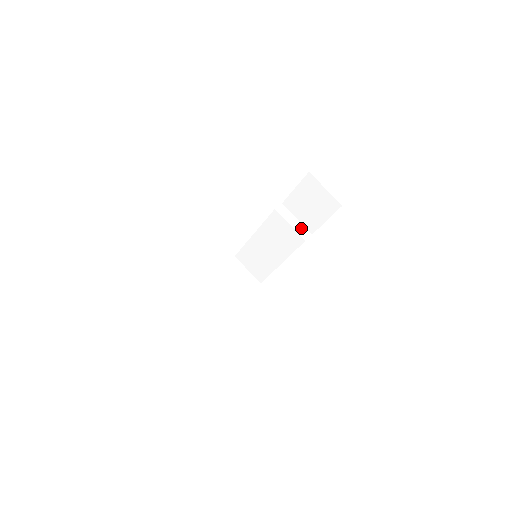
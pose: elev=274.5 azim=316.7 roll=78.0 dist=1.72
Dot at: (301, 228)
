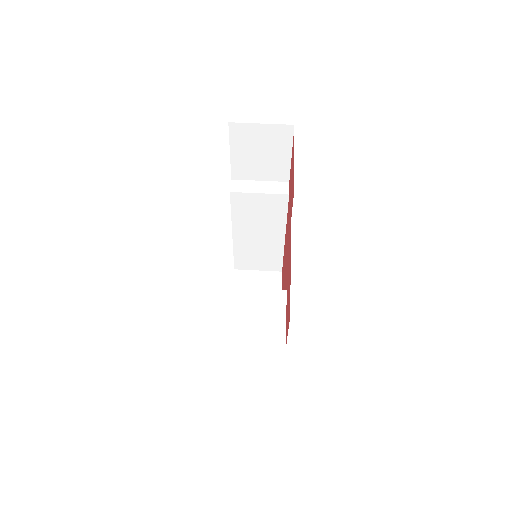
Dot at: (273, 186)
